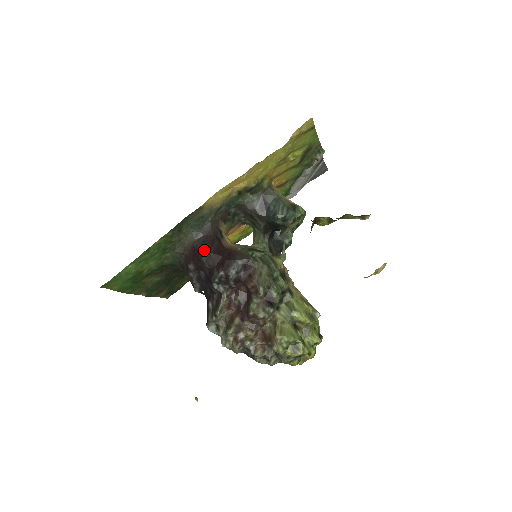
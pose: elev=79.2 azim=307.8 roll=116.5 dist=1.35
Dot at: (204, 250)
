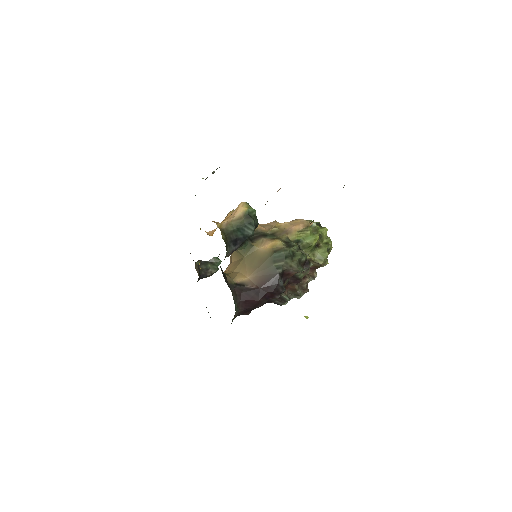
Dot at: (253, 304)
